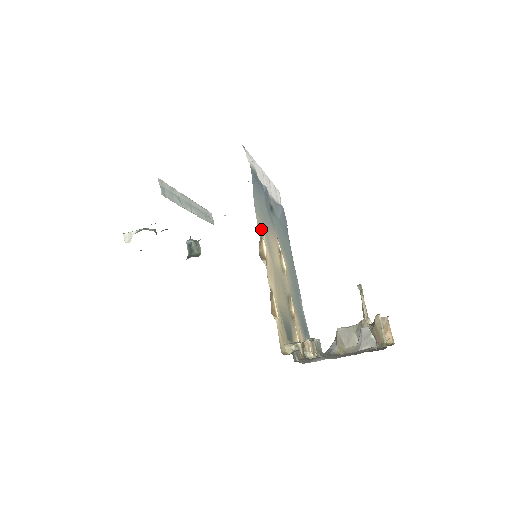
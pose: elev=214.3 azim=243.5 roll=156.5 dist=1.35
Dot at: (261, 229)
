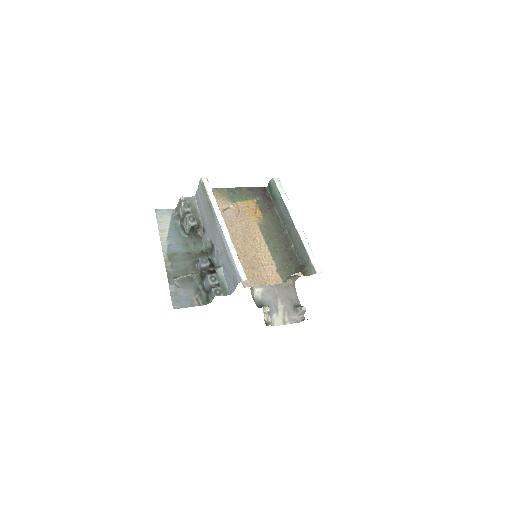
Dot at: occluded
